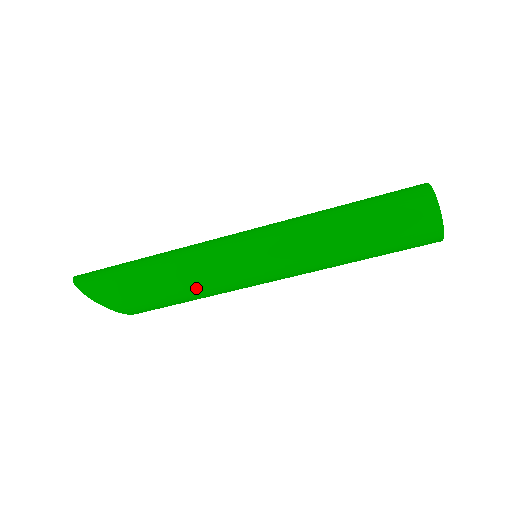
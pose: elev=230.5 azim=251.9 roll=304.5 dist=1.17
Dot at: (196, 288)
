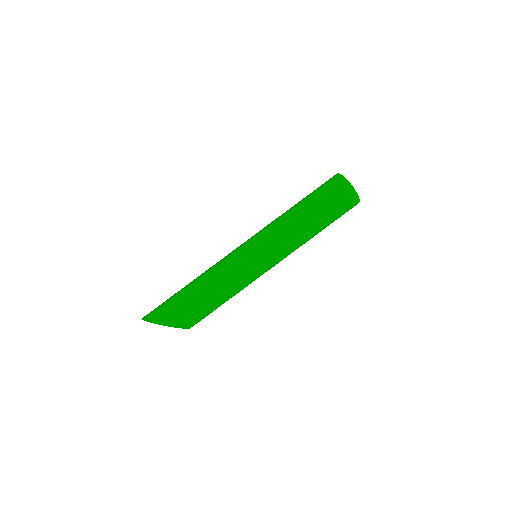
Dot at: (223, 283)
